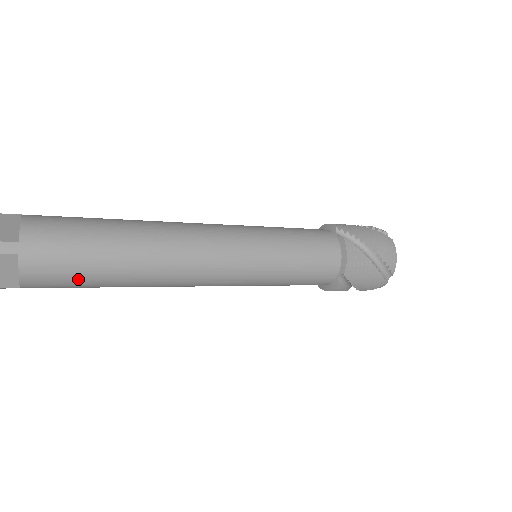
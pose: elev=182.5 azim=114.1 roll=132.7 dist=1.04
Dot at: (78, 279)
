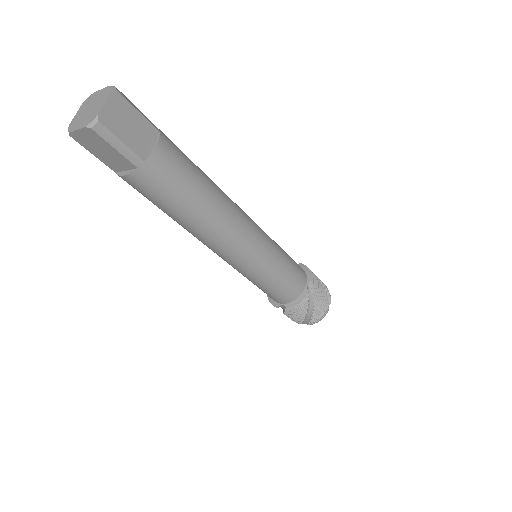
Dot at: (185, 177)
